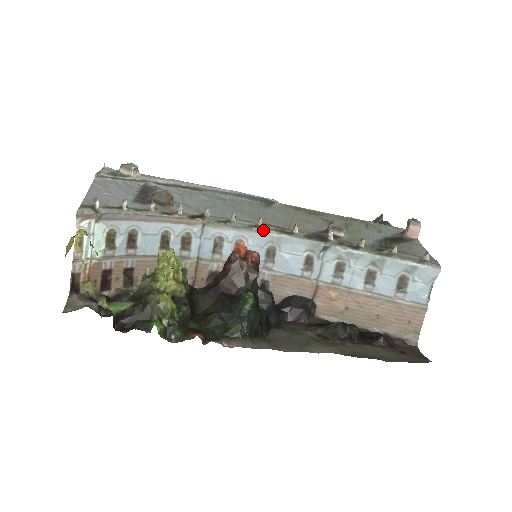
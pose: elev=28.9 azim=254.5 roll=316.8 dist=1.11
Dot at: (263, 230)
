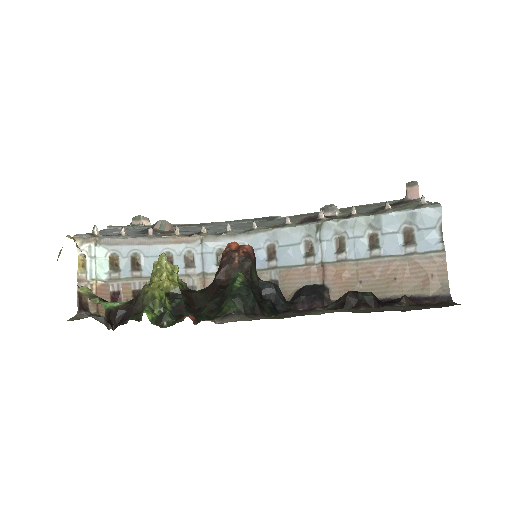
Dot at: (257, 231)
